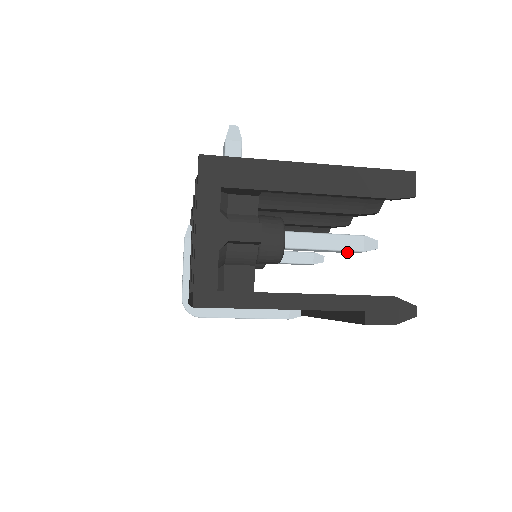
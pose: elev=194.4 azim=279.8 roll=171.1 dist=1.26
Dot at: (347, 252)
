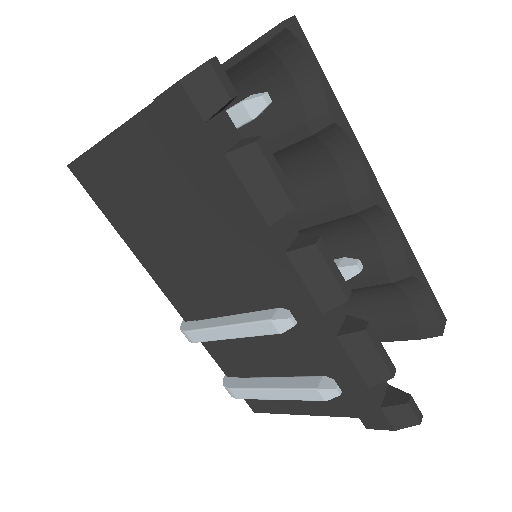
Dot at: (238, 120)
